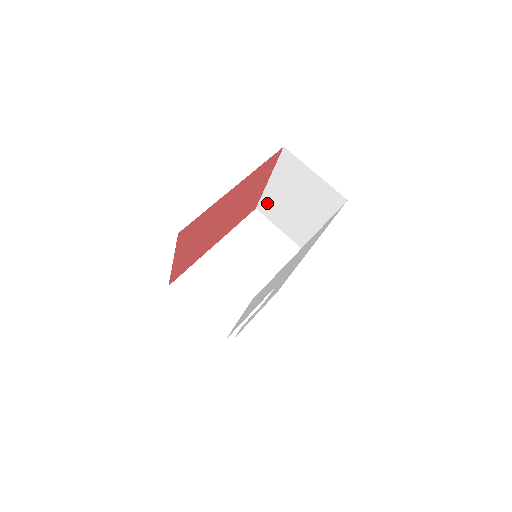
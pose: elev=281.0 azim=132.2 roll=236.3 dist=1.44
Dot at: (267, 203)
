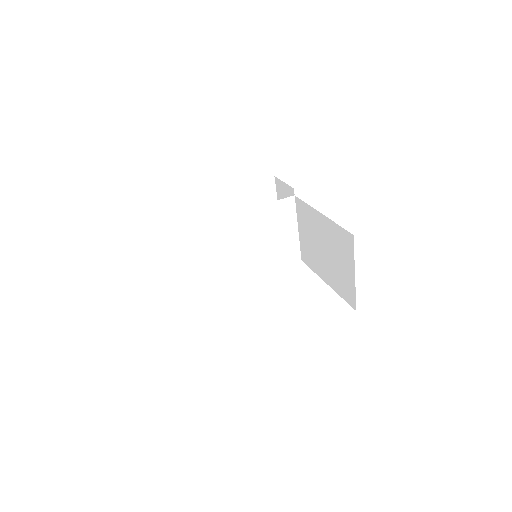
Dot at: (306, 211)
